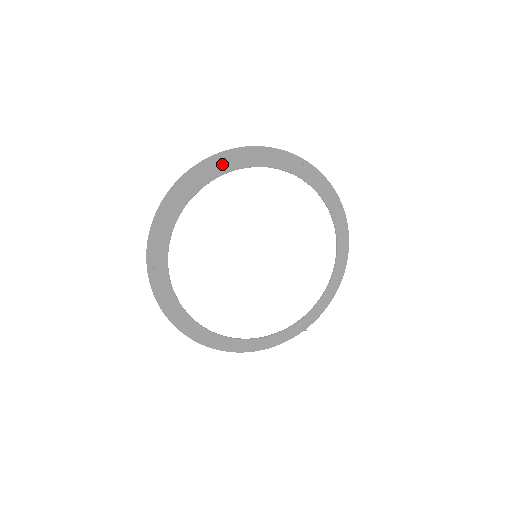
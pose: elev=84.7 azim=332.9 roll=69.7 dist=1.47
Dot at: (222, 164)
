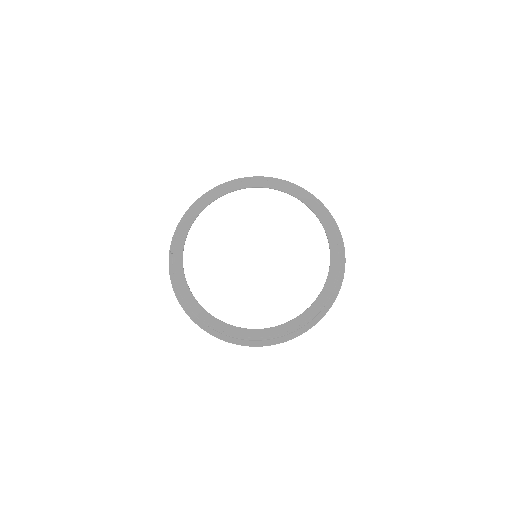
Dot at: (235, 183)
